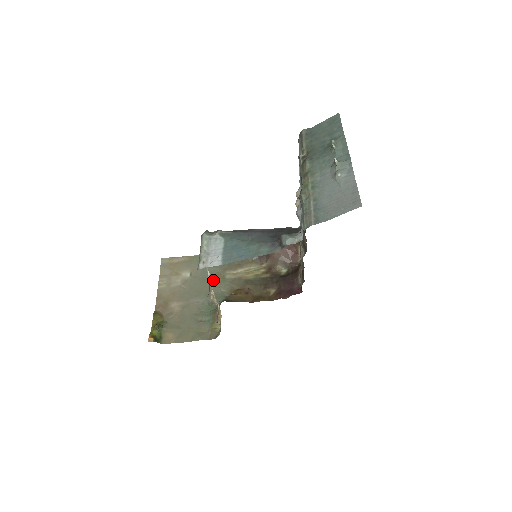
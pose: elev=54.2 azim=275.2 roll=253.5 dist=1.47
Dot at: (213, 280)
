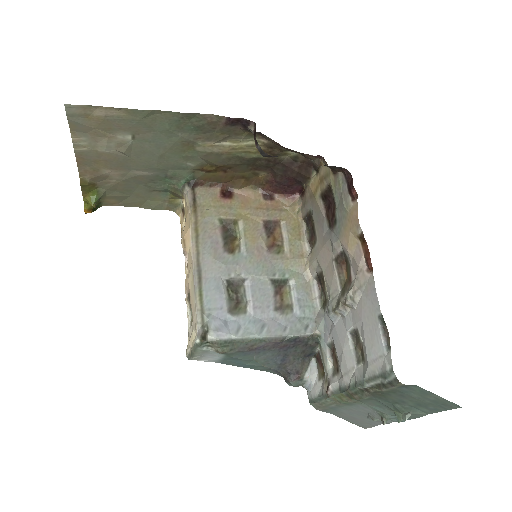
Dot at: (174, 151)
